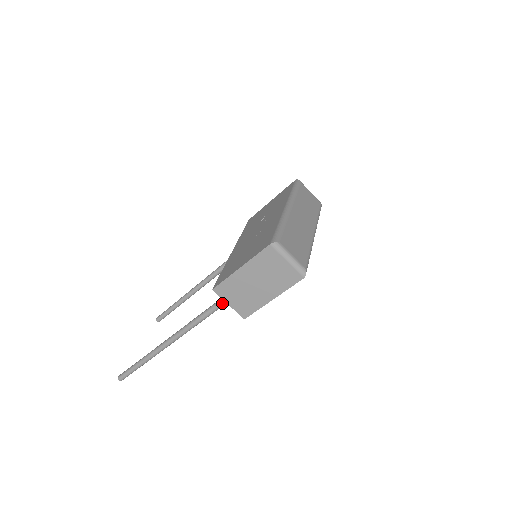
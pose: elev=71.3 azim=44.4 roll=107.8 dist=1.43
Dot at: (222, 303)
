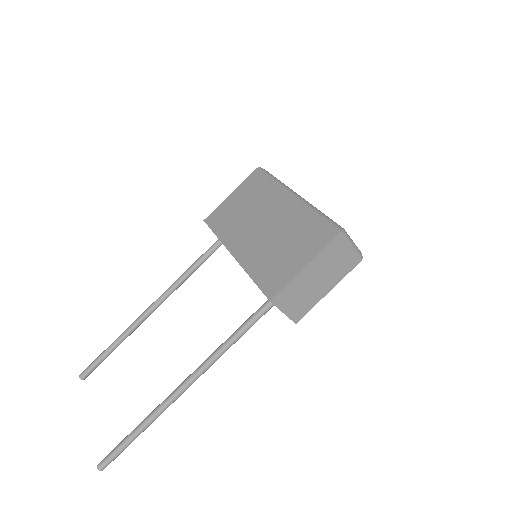
Dot at: (261, 315)
